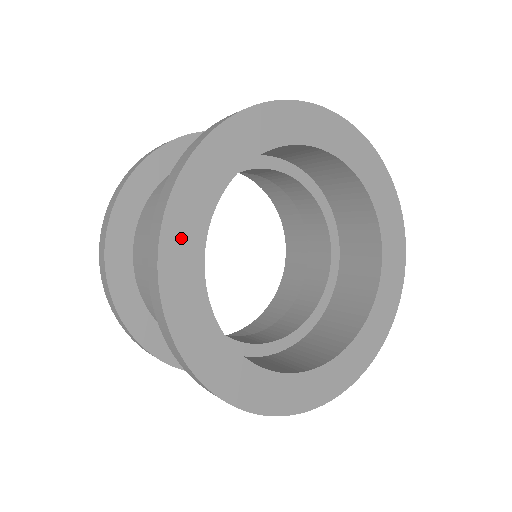
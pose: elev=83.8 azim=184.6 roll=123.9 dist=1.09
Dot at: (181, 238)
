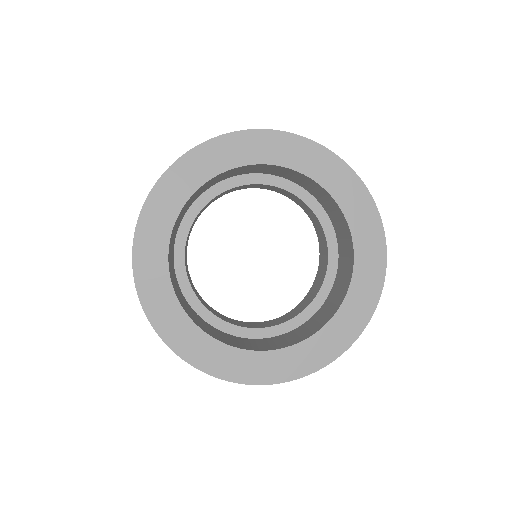
Dot at: (149, 272)
